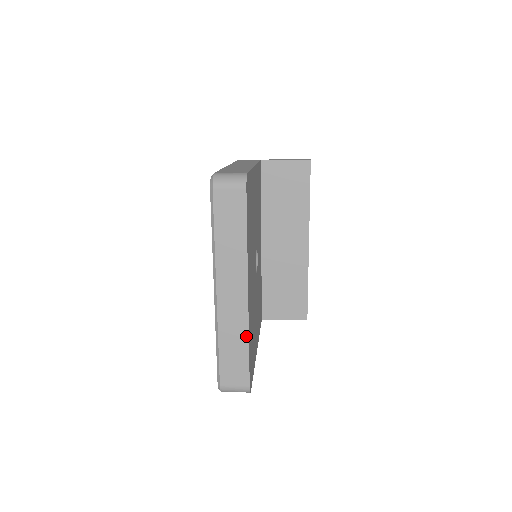
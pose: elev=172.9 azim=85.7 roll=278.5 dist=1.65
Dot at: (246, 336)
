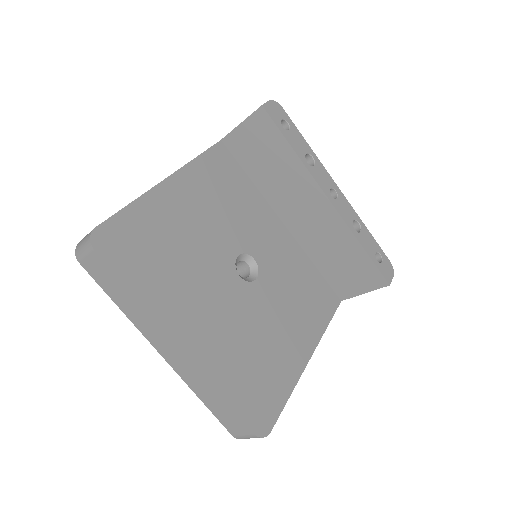
Dot at: (211, 387)
